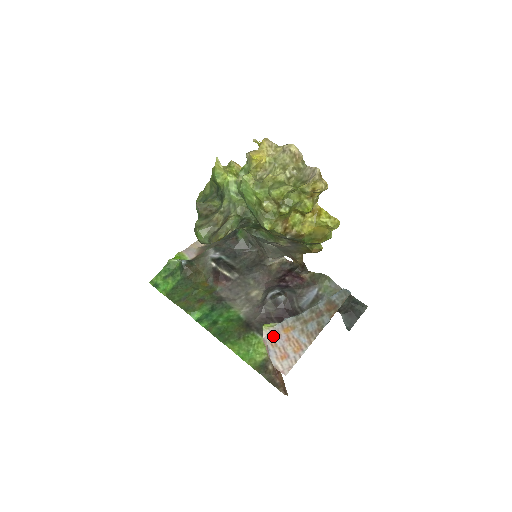
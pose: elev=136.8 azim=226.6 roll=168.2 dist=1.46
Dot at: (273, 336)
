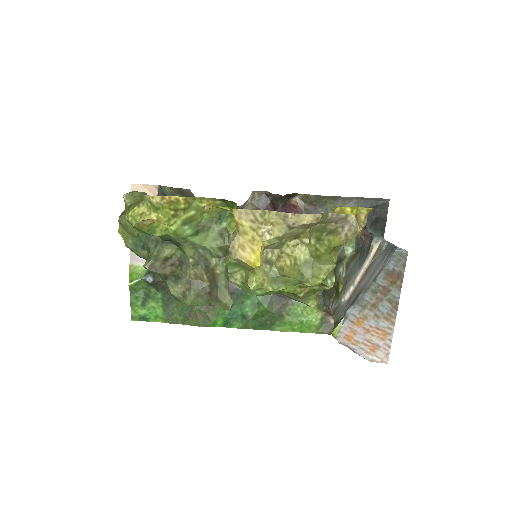
Dot at: (348, 336)
